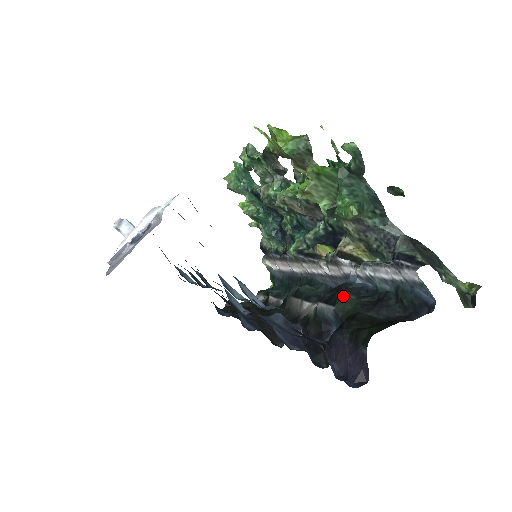
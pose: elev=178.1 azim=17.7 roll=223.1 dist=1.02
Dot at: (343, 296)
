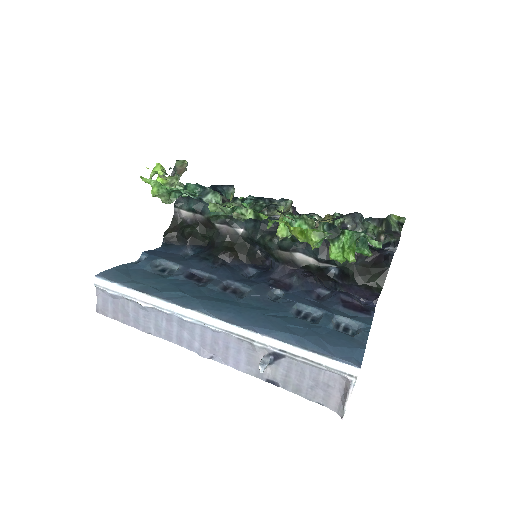
Dot at: occluded
